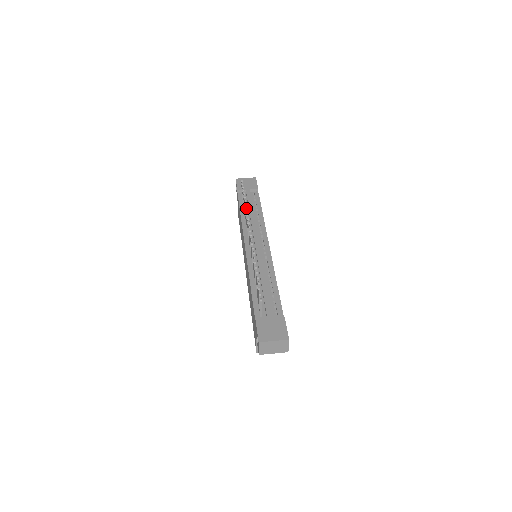
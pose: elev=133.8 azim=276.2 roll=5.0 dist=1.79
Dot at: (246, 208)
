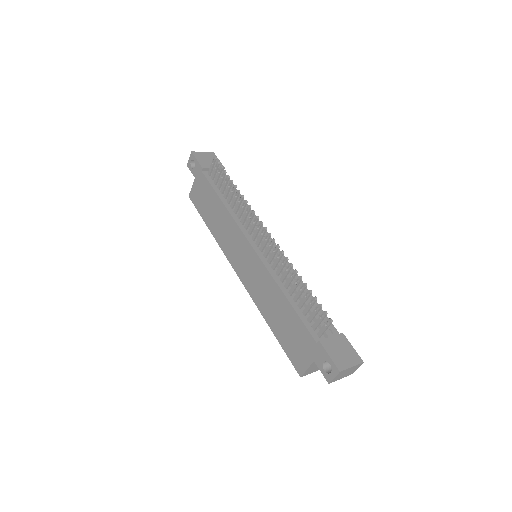
Dot at: (243, 197)
